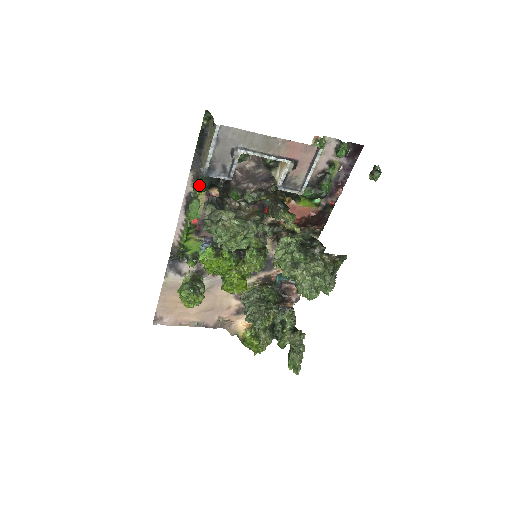
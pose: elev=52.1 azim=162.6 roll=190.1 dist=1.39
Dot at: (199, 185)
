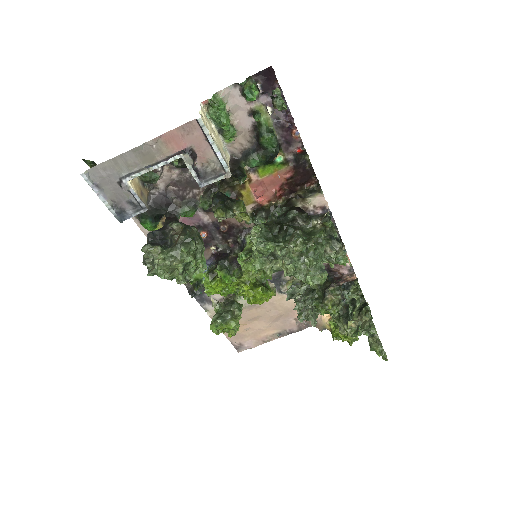
Dot at: (145, 225)
